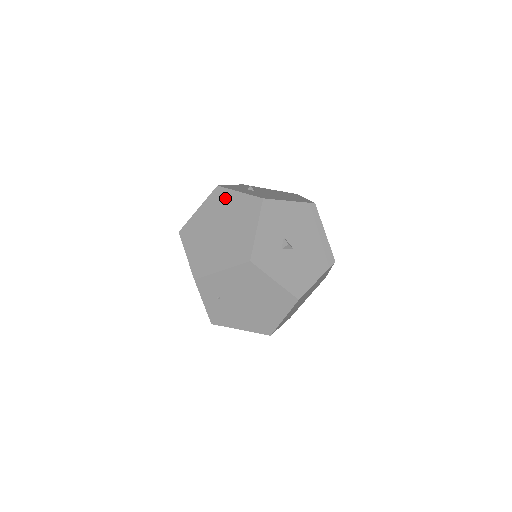
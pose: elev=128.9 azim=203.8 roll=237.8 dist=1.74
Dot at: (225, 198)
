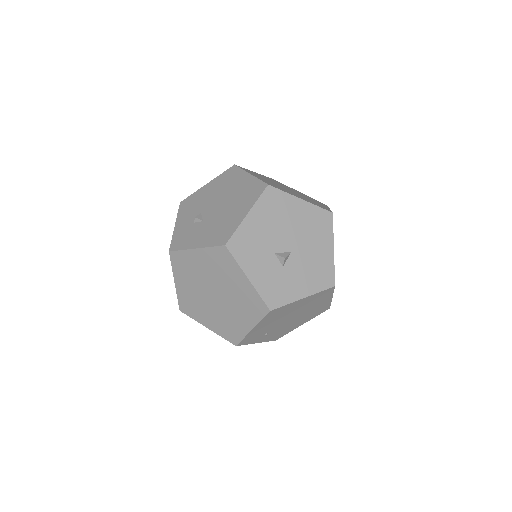
Dot at: (189, 261)
